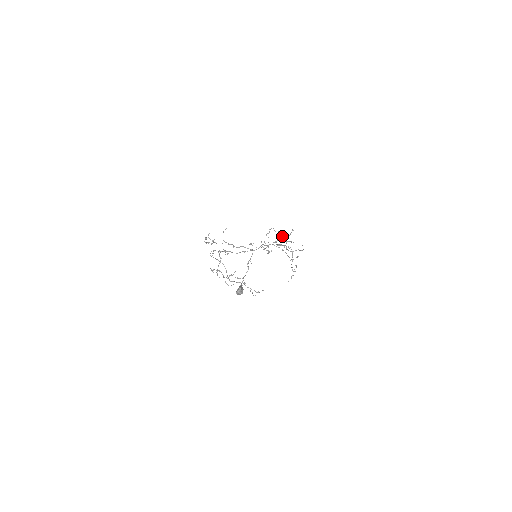
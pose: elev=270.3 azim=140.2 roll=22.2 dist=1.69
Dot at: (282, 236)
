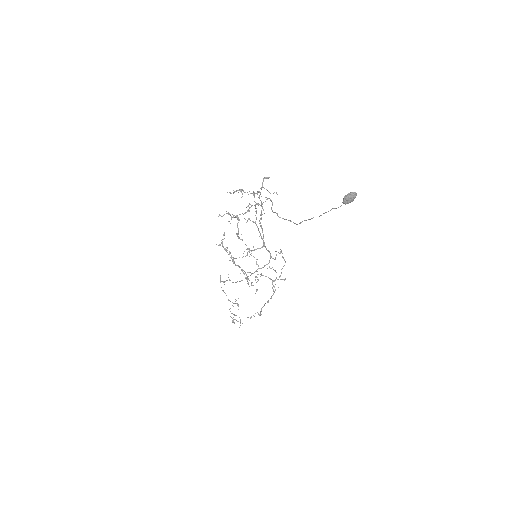
Dot at: occluded
